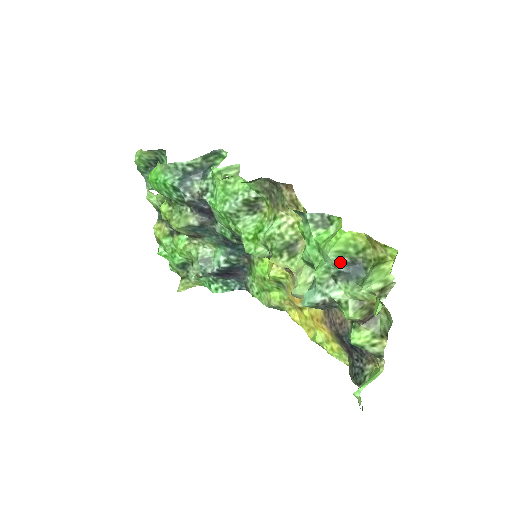
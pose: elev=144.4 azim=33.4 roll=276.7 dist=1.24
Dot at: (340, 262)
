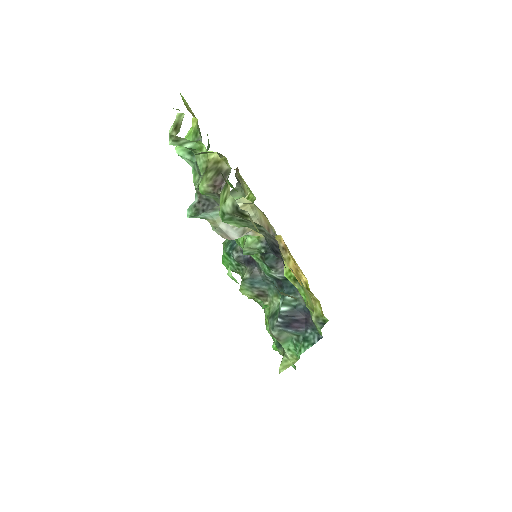
Dot at: (191, 154)
